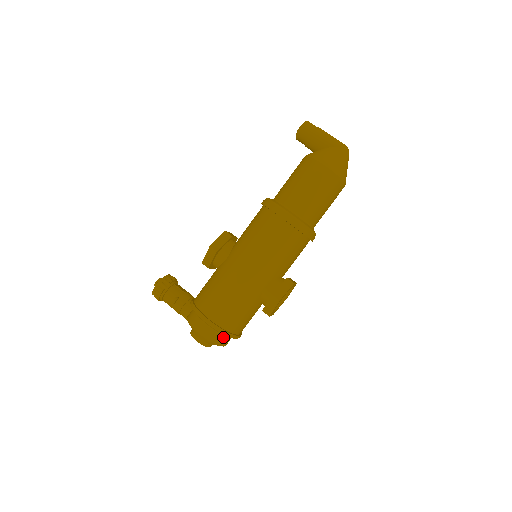
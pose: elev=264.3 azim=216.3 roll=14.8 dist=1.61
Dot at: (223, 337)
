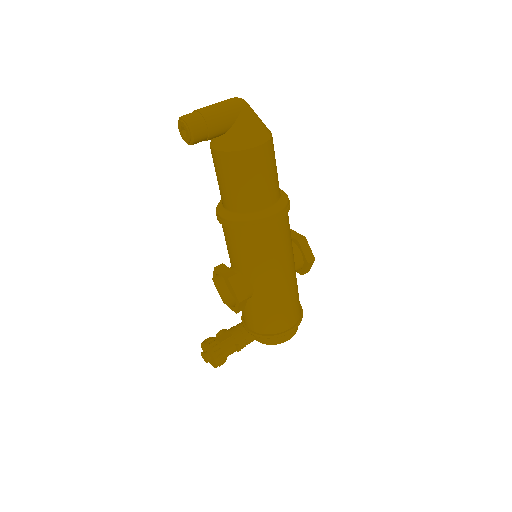
Dot at: occluded
